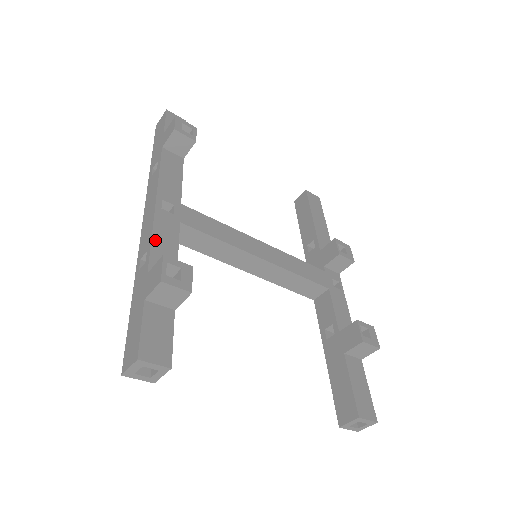
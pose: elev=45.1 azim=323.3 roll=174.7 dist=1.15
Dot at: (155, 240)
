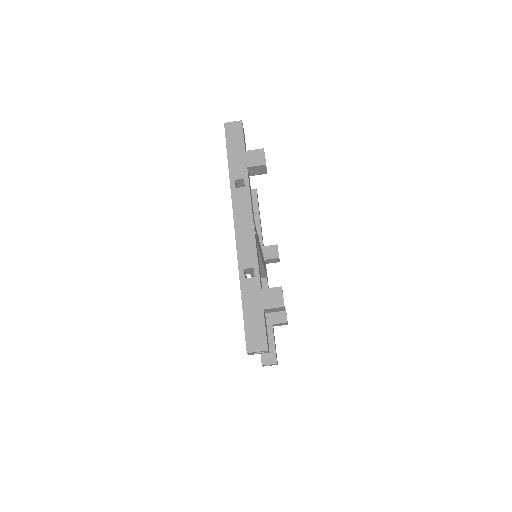
Dot at: (258, 261)
